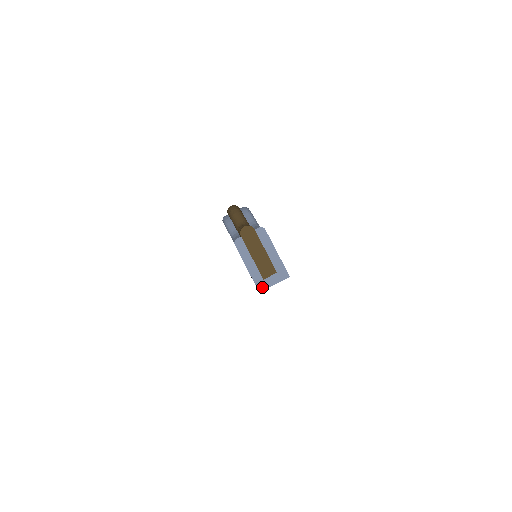
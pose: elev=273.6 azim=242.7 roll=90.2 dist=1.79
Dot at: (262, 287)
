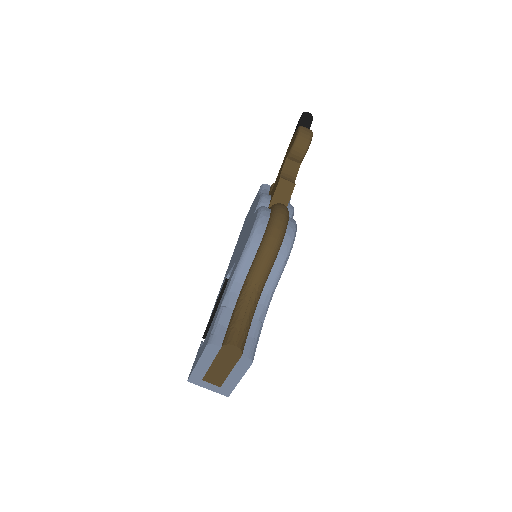
Dot at: (194, 381)
